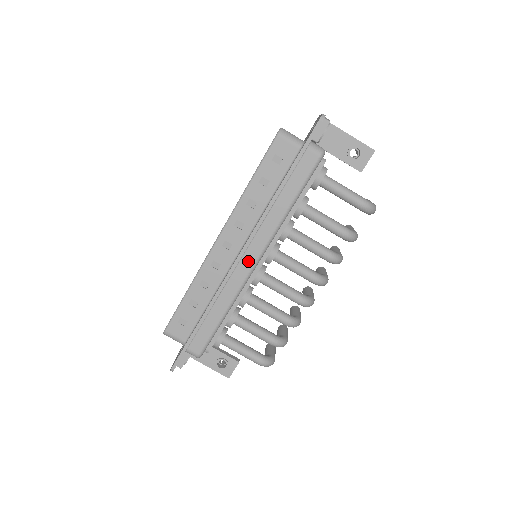
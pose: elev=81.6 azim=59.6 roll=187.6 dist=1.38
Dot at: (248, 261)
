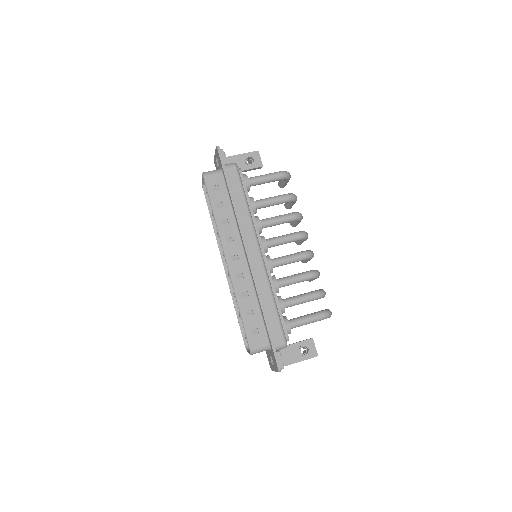
Dot at: (255, 254)
